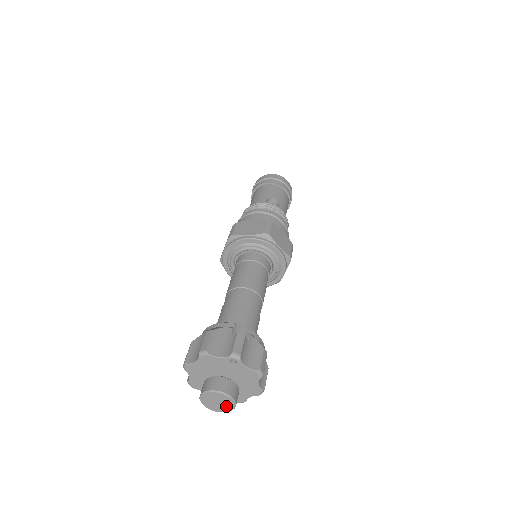
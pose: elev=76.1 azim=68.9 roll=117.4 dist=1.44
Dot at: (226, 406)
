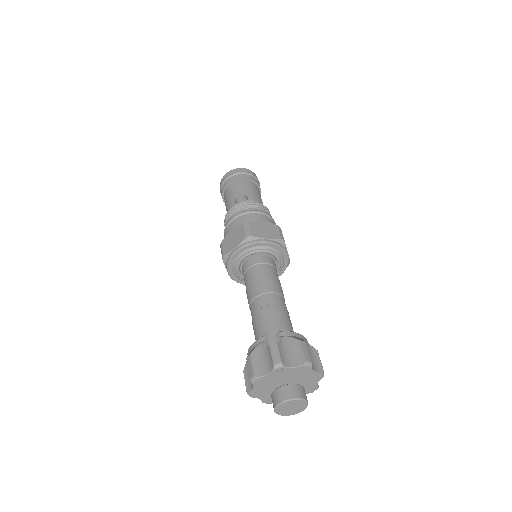
Dot at: (300, 406)
